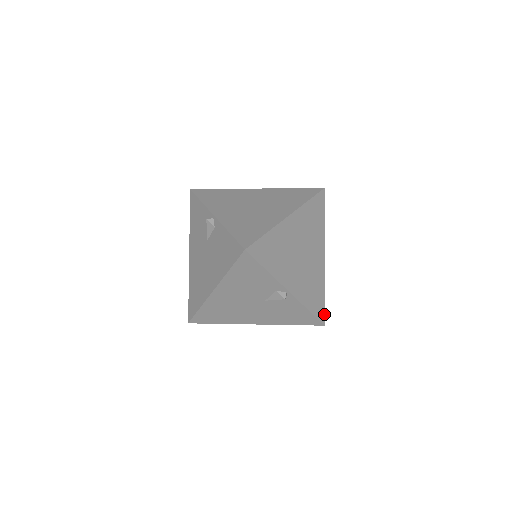
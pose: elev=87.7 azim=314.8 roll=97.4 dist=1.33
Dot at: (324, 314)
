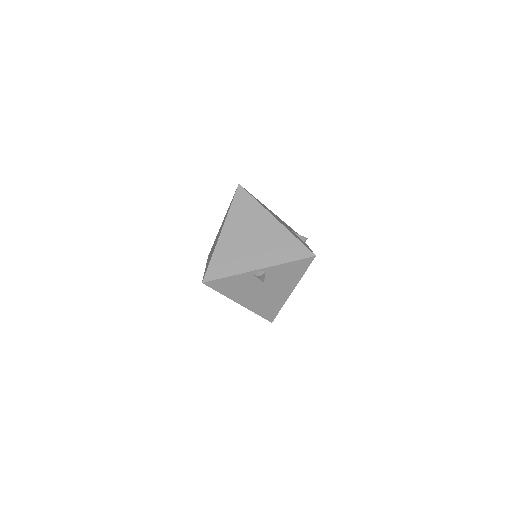
Dot at: (309, 250)
